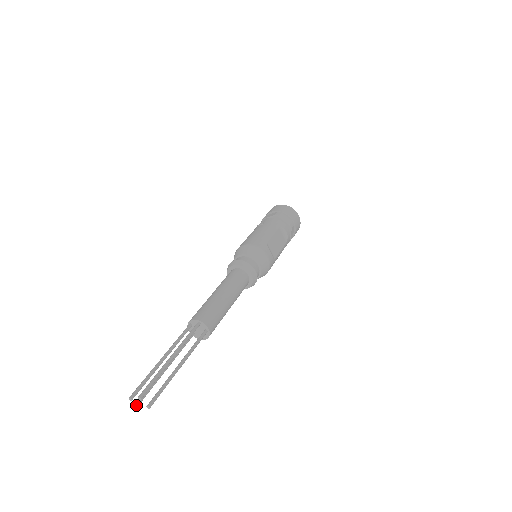
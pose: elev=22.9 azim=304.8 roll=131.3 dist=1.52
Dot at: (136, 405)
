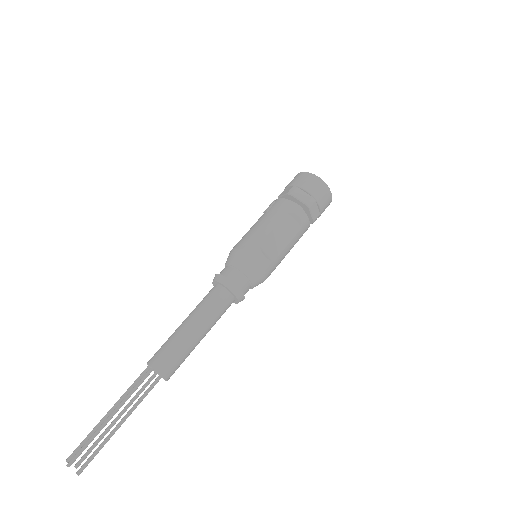
Dot at: (77, 465)
